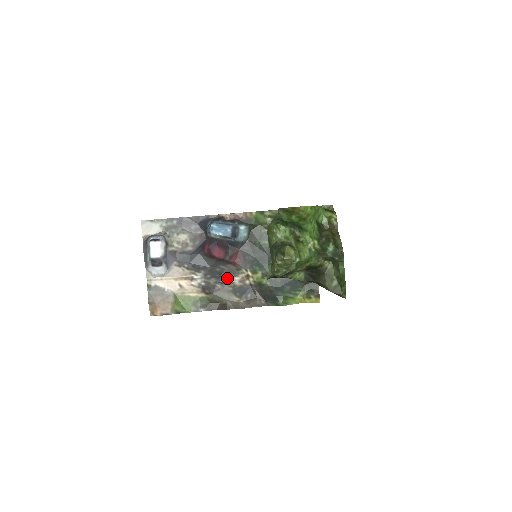
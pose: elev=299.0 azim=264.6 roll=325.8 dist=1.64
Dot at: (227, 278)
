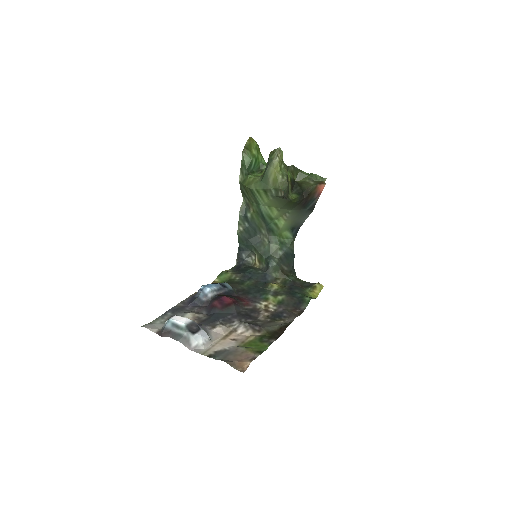
Dot at: (256, 316)
